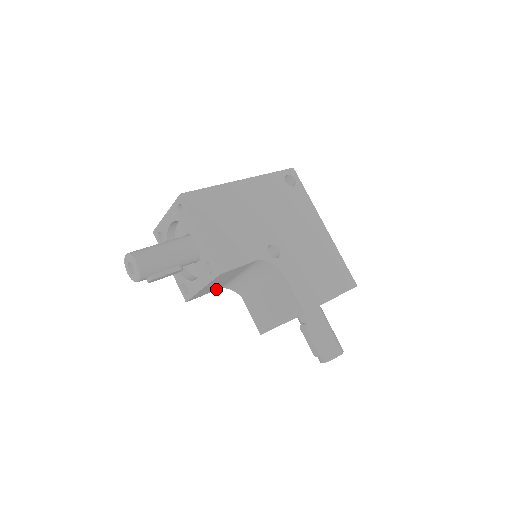
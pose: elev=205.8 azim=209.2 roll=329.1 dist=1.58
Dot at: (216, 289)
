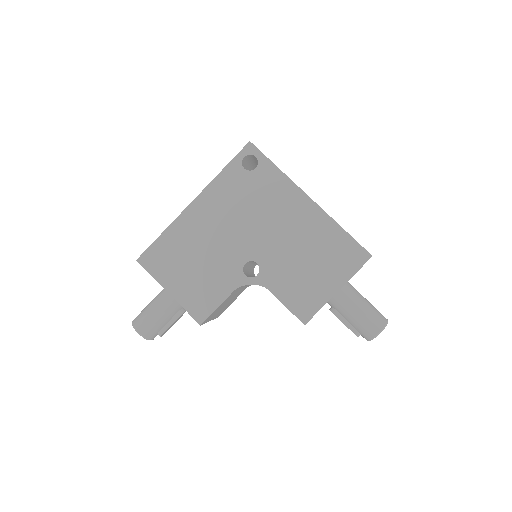
Dot at: (241, 292)
